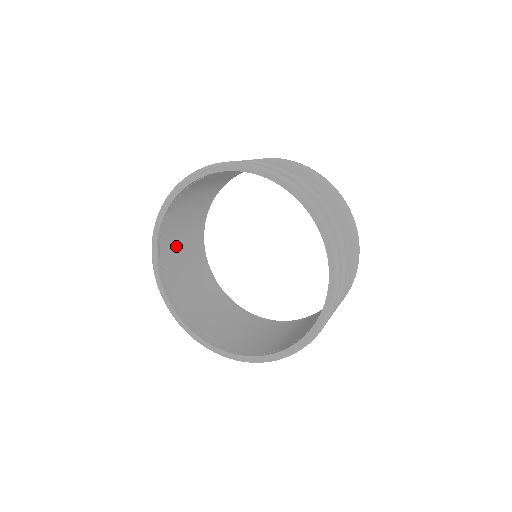
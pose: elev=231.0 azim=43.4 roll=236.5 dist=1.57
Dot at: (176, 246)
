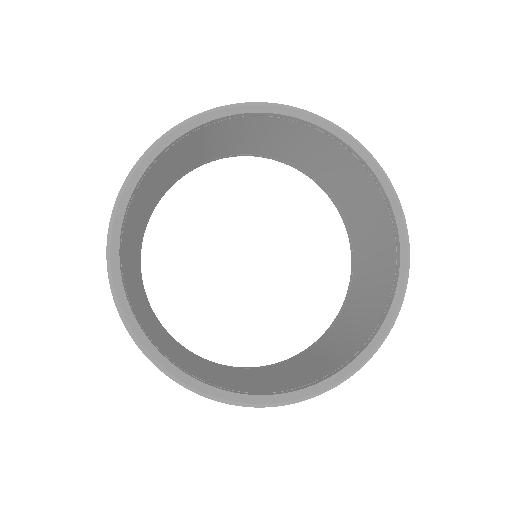
Dot at: (186, 151)
